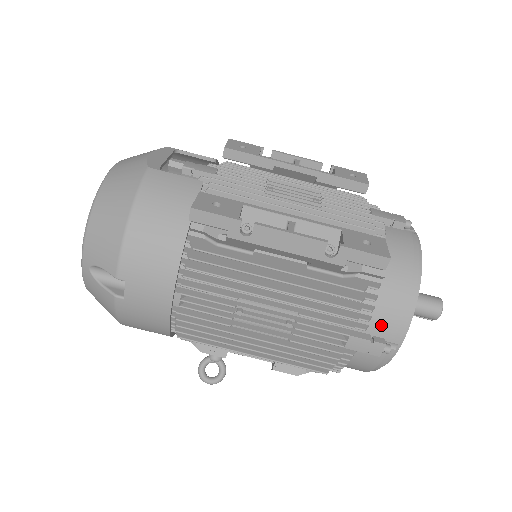
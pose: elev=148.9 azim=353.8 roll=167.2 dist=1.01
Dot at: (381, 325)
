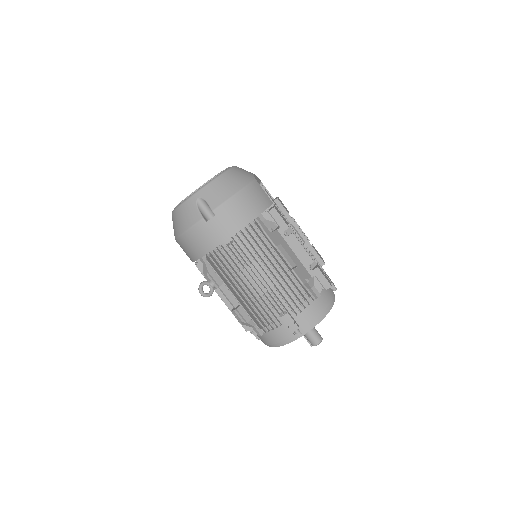
Dot at: (302, 318)
